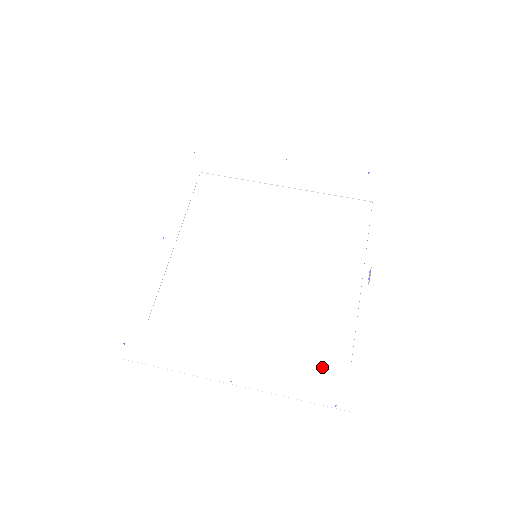
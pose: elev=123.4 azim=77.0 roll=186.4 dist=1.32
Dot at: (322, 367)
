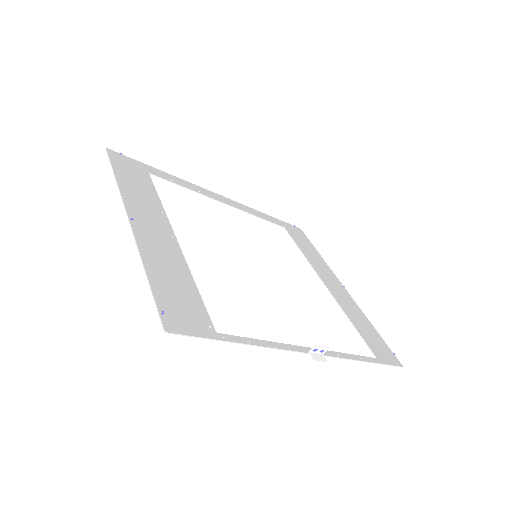
Dot at: (196, 302)
